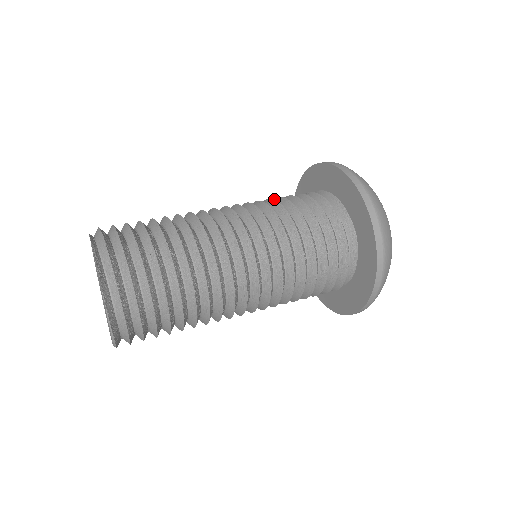
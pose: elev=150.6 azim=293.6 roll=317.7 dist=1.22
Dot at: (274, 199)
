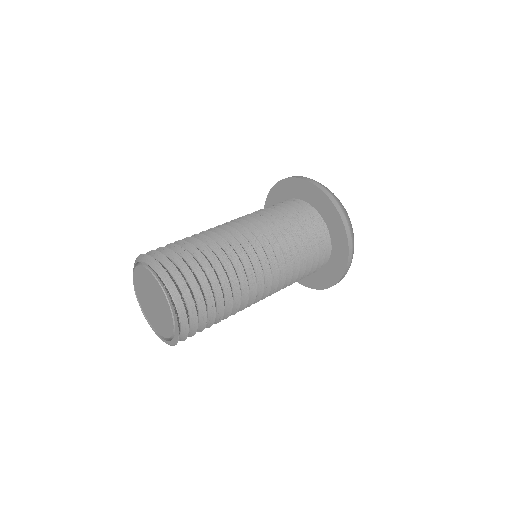
Dot at: (274, 210)
